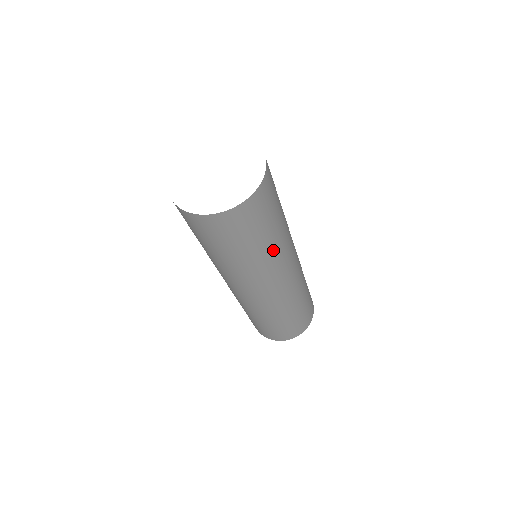
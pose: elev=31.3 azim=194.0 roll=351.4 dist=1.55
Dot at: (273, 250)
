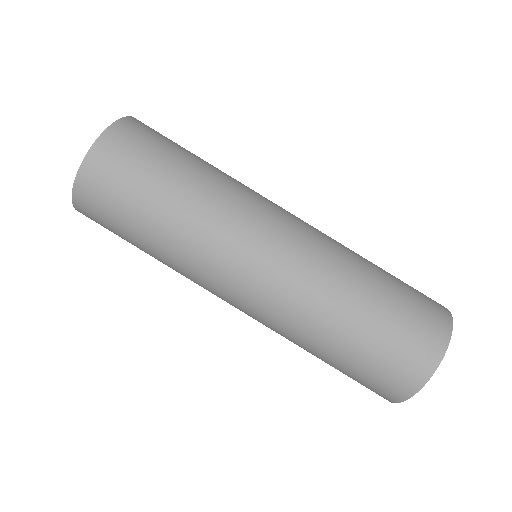
Dot at: occluded
